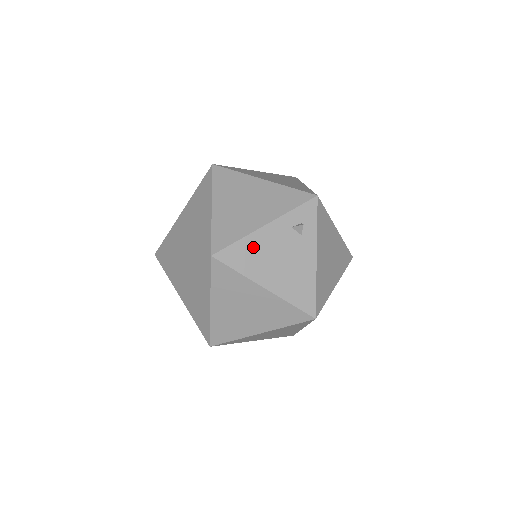
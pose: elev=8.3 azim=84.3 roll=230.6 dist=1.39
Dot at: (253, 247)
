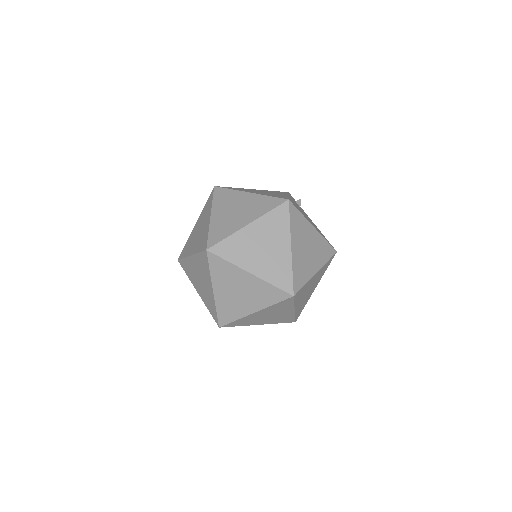
Dot at: (295, 204)
